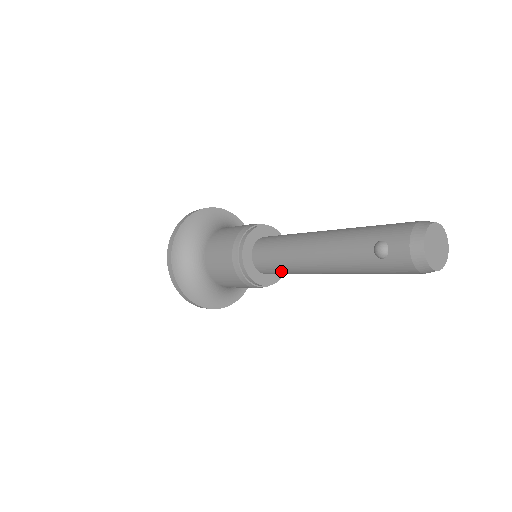
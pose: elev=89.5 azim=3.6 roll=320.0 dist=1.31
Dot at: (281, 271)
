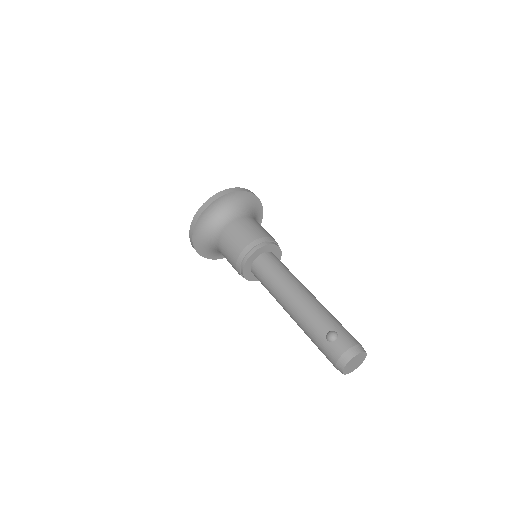
Dot at: (265, 282)
